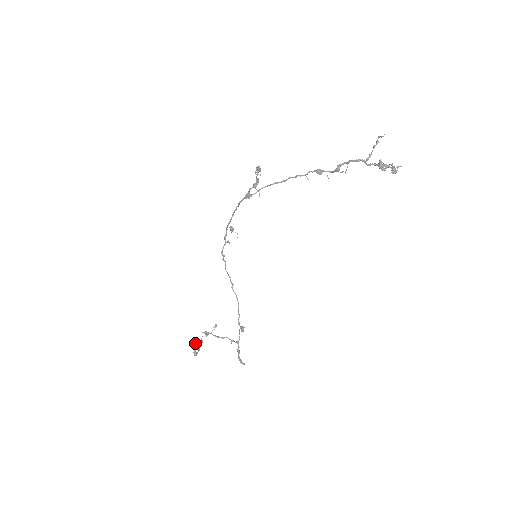
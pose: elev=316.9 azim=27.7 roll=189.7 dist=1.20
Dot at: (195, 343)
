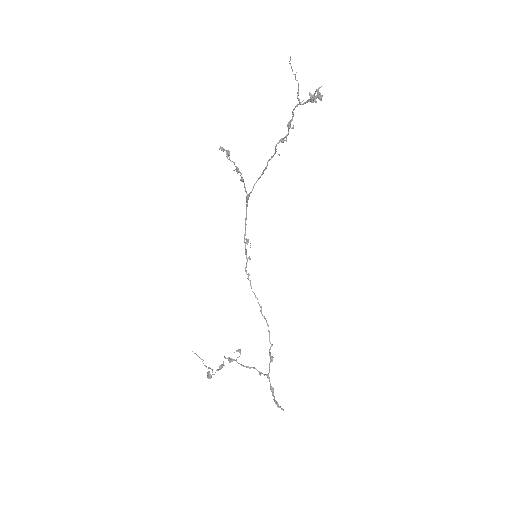
Dot at: occluded
